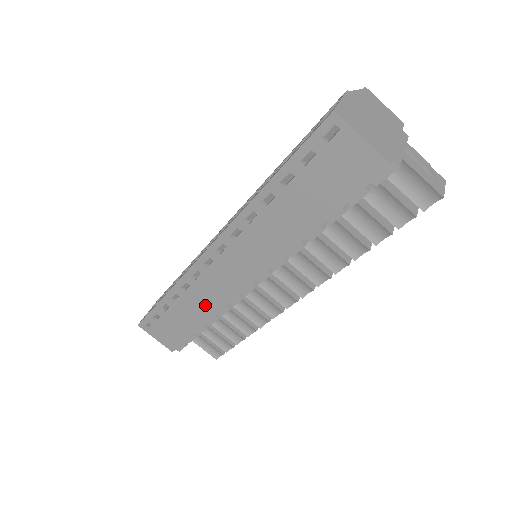
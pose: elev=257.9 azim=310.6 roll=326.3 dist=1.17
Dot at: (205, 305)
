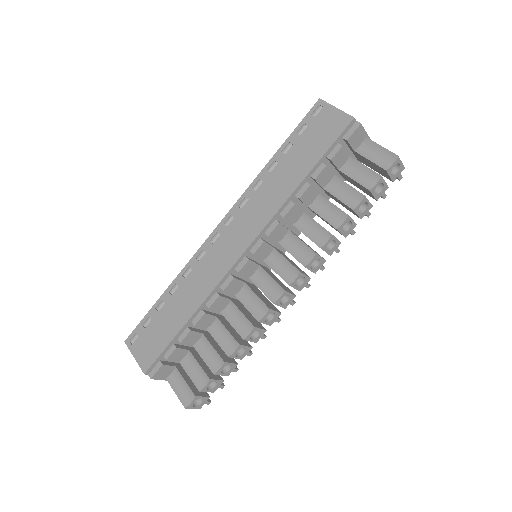
Dot at: (199, 290)
